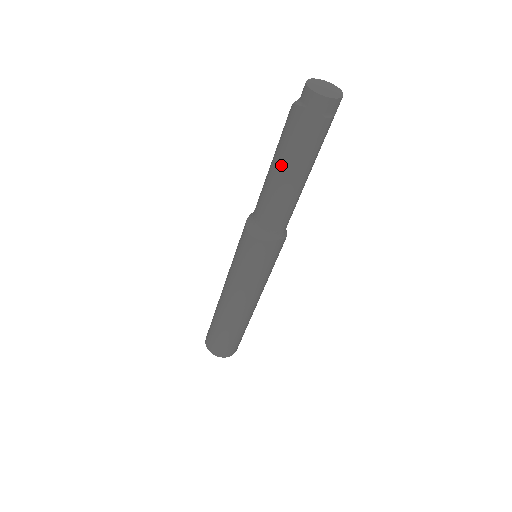
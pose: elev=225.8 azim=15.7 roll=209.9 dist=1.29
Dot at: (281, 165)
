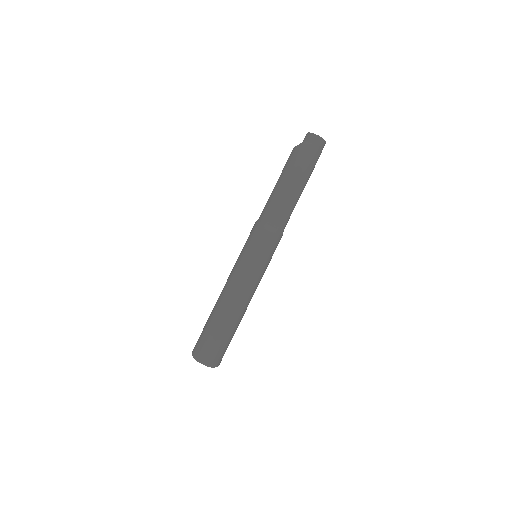
Dot at: (295, 179)
